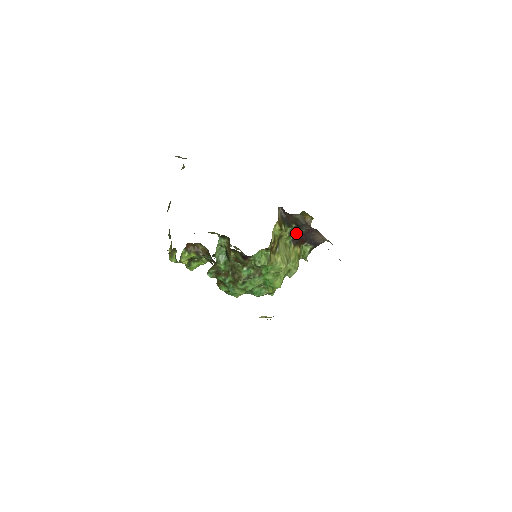
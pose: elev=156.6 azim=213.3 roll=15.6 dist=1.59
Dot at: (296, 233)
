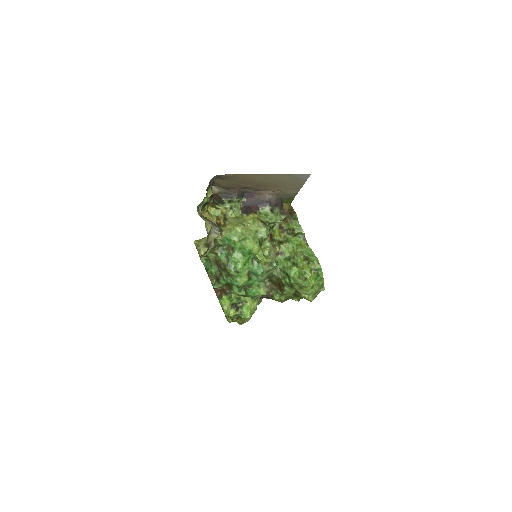
Dot at: (242, 207)
